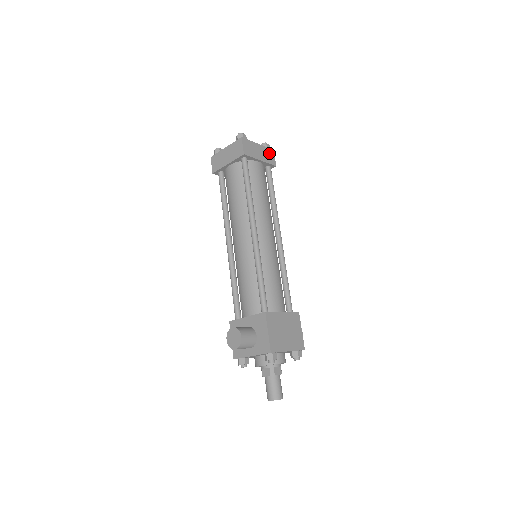
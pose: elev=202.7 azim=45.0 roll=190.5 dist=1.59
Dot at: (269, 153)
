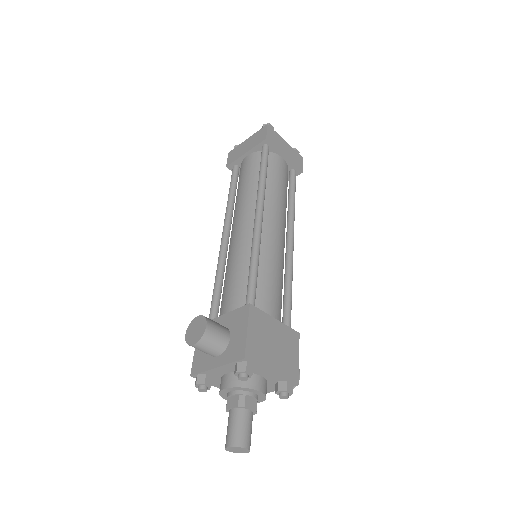
Dot at: (297, 157)
